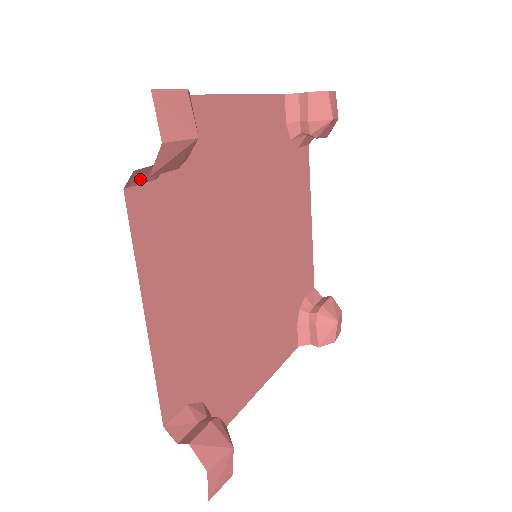
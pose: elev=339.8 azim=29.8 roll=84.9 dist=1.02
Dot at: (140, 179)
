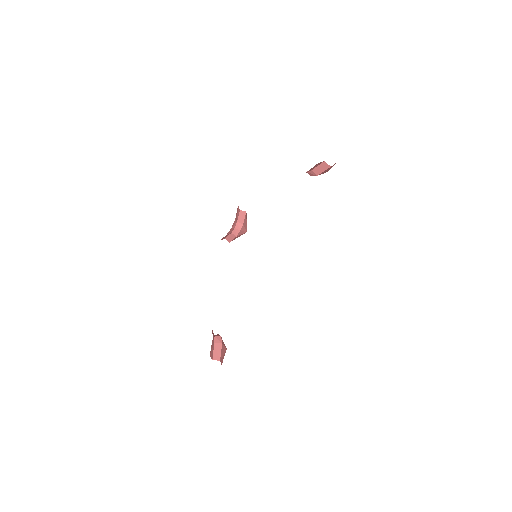
Dot at: occluded
